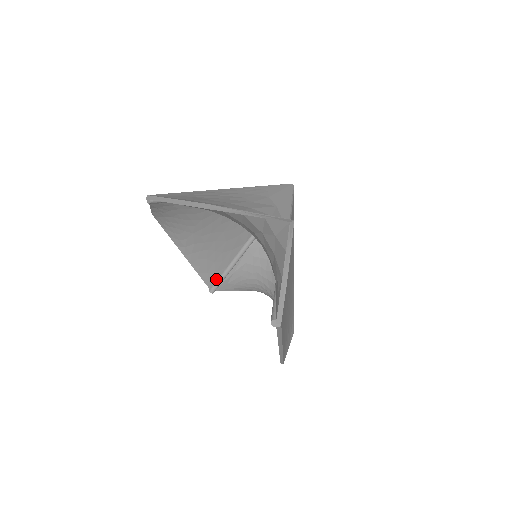
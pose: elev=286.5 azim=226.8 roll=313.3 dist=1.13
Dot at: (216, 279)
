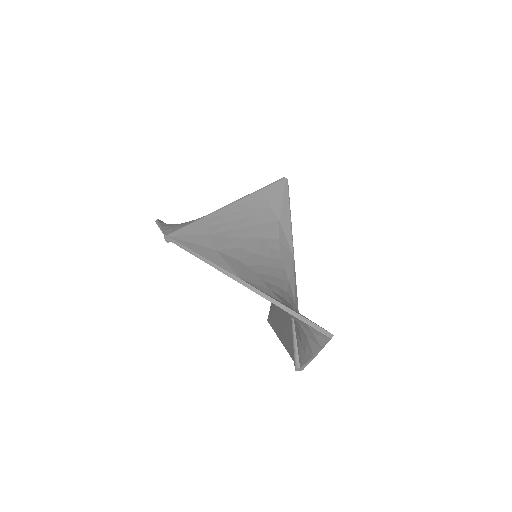
Dot at: occluded
